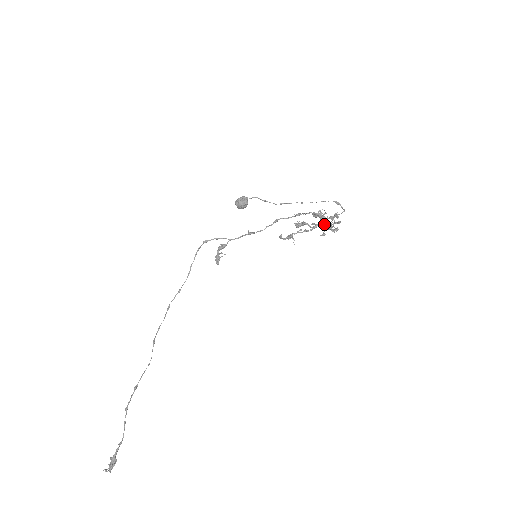
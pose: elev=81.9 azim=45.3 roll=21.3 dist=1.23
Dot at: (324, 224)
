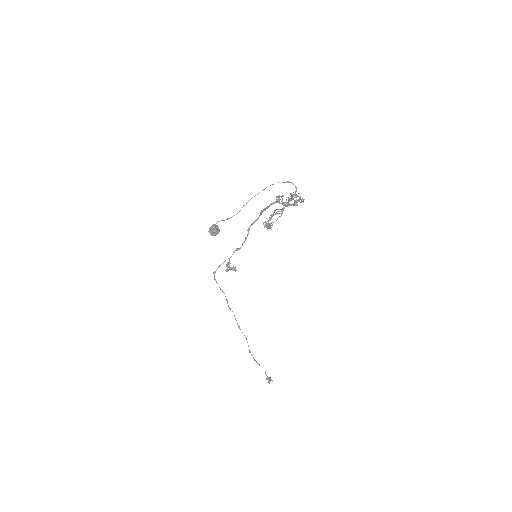
Dot at: (288, 205)
